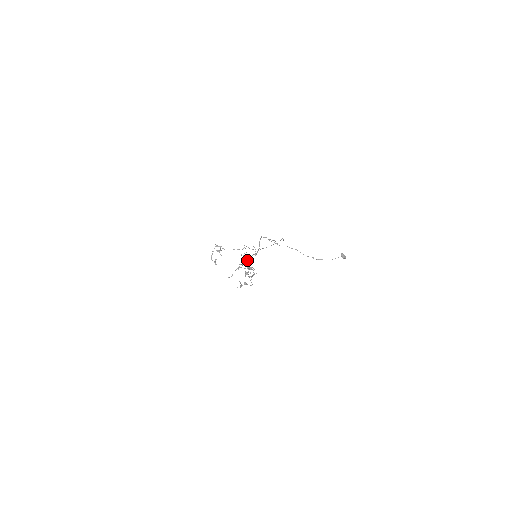
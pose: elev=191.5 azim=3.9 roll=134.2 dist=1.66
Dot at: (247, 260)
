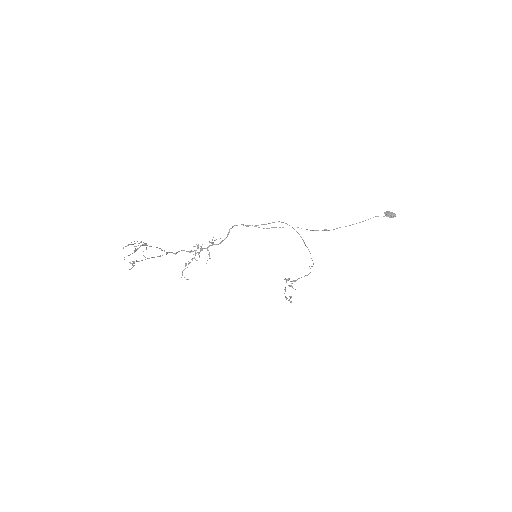
Dot at: (193, 251)
